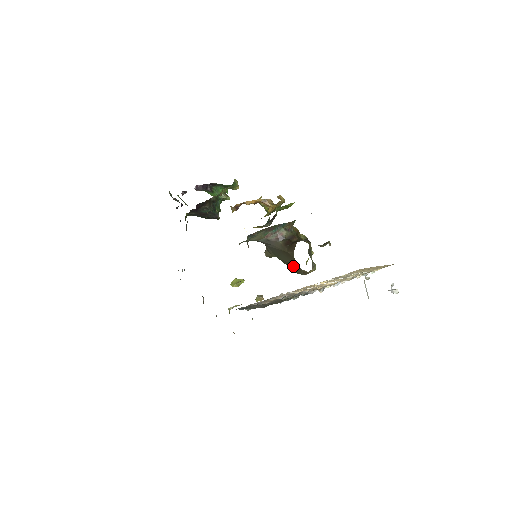
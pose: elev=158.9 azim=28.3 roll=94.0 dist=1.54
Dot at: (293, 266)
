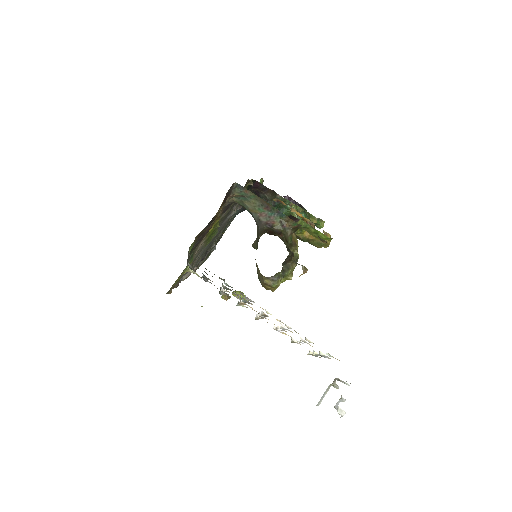
Dot at: occluded
